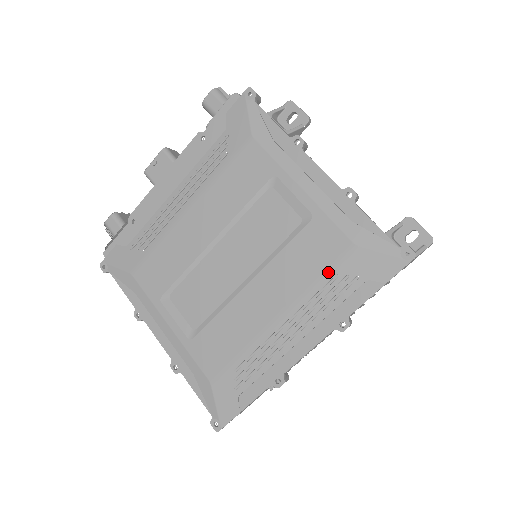
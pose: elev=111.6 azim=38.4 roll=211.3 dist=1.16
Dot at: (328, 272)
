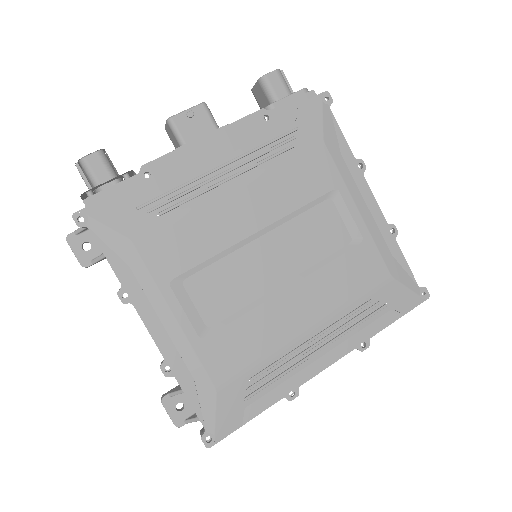
Dot at: (365, 295)
